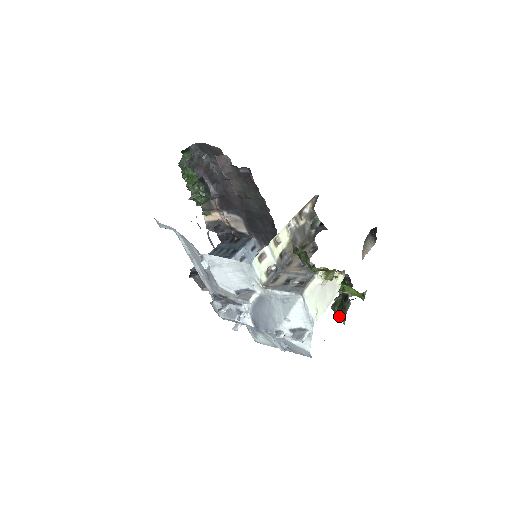
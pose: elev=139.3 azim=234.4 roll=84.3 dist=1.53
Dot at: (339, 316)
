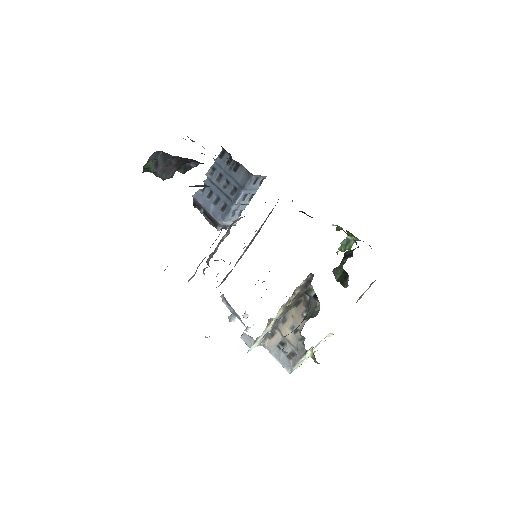
Dot at: occluded
